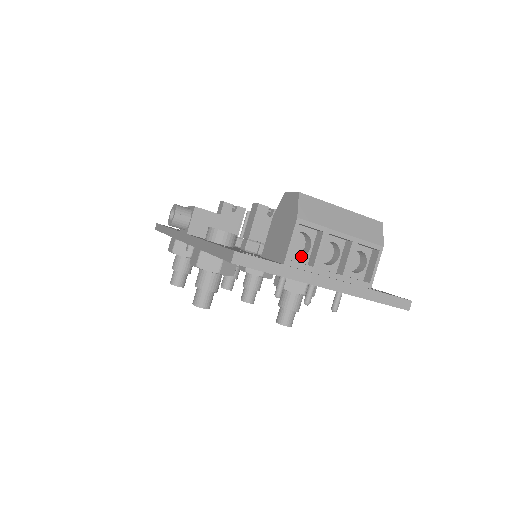
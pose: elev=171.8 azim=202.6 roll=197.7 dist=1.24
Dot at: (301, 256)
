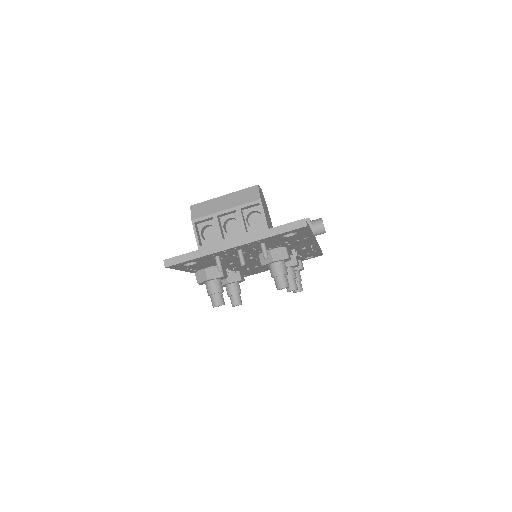
Dot at: (213, 239)
